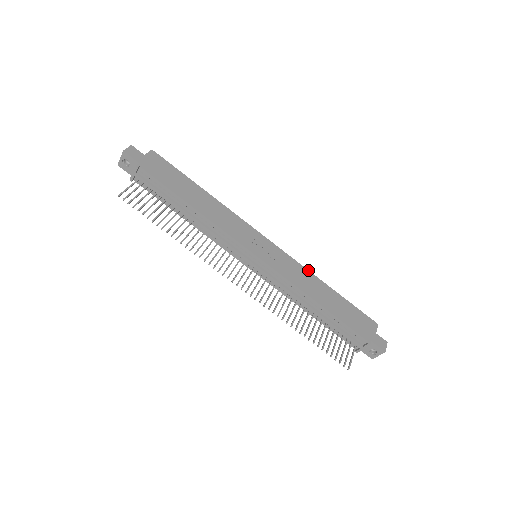
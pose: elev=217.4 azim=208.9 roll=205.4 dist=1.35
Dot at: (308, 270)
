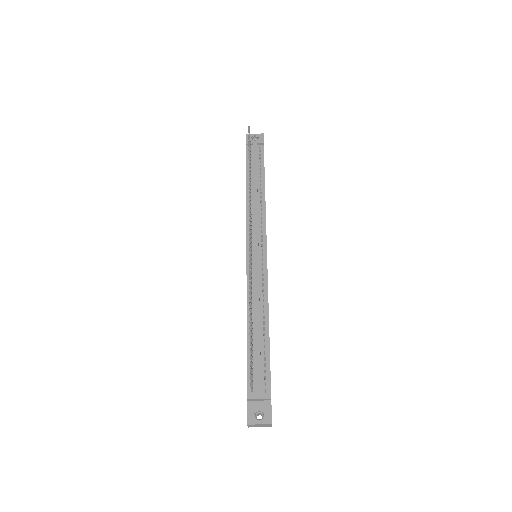
Dot at: occluded
